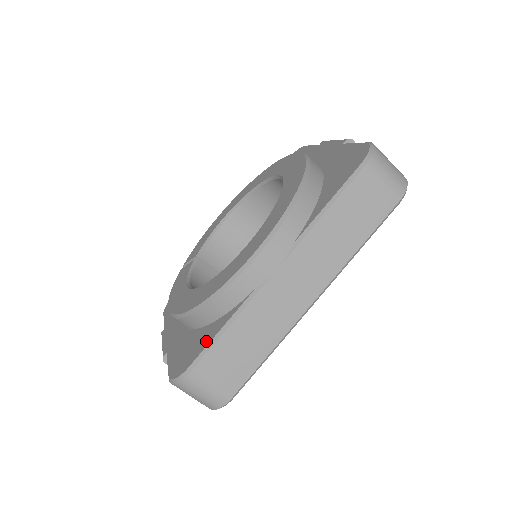
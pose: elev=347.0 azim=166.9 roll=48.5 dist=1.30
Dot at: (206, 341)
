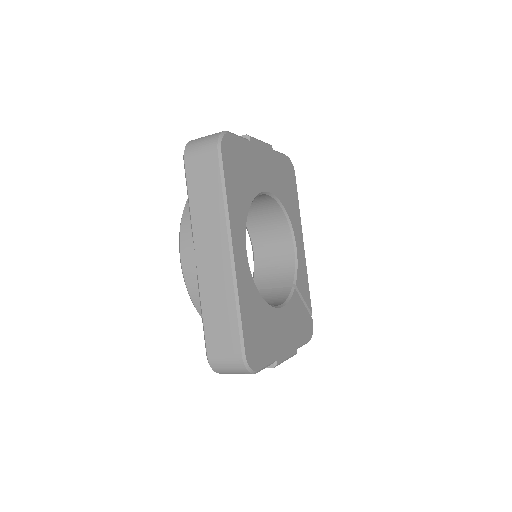
Dot at: occluded
